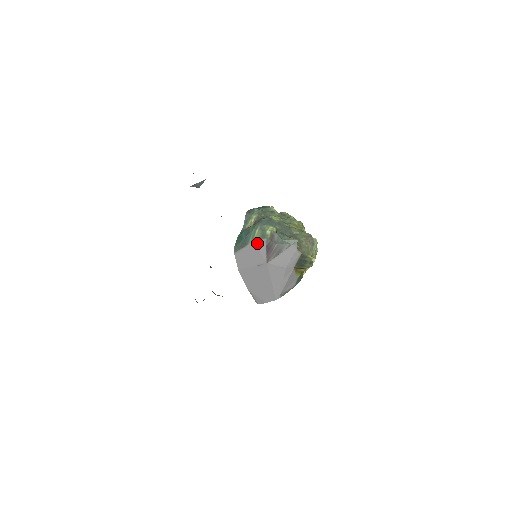
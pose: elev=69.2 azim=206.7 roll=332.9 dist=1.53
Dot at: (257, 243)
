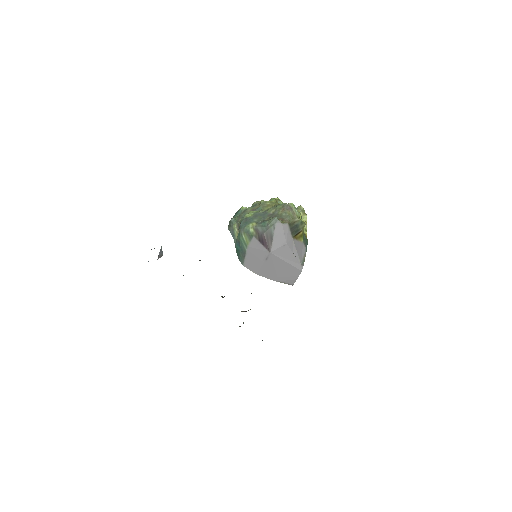
Dot at: (251, 245)
